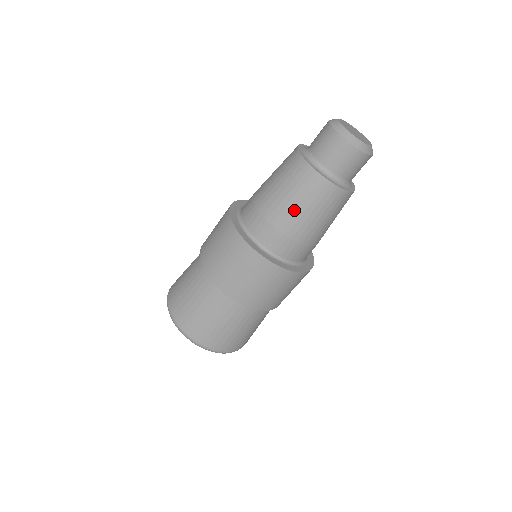
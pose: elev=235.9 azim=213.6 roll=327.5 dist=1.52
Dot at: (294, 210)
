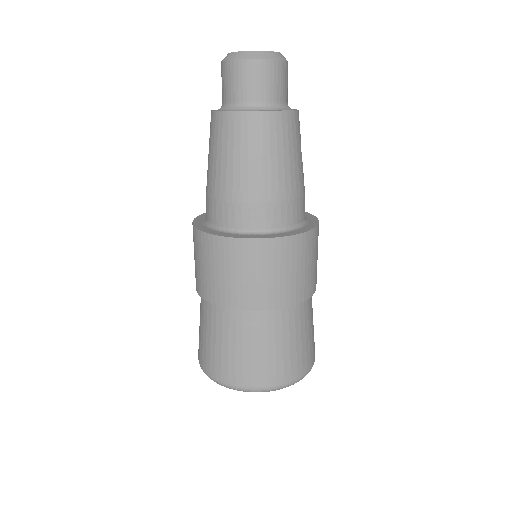
Dot at: (218, 166)
